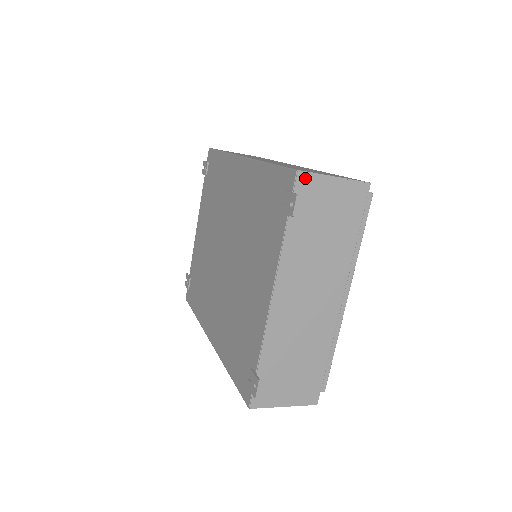
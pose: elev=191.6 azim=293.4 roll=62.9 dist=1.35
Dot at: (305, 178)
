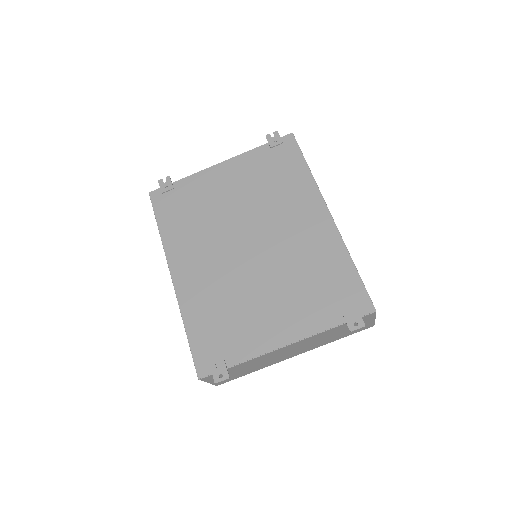
Dot at: (372, 315)
